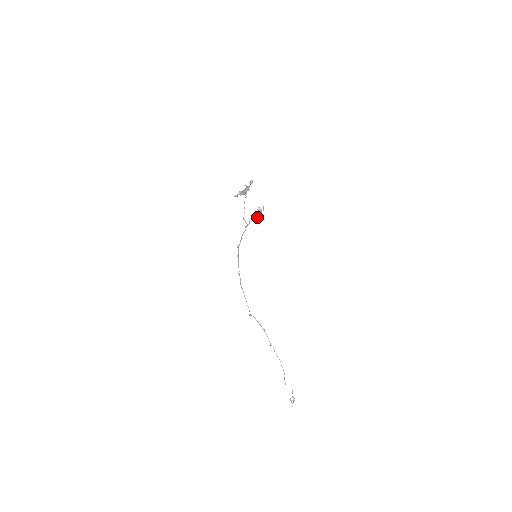
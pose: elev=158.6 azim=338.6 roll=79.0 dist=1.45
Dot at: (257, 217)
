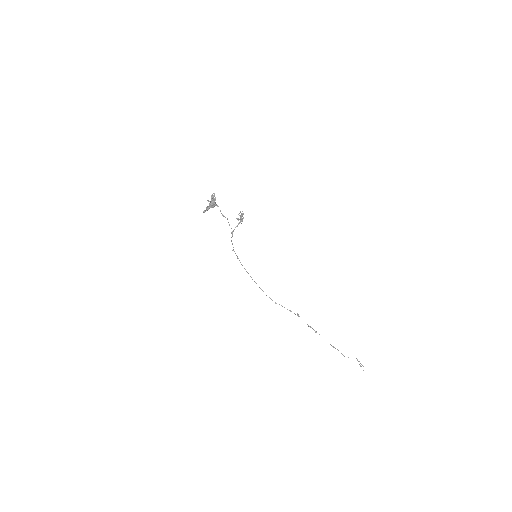
Dot at: (240, 222)
